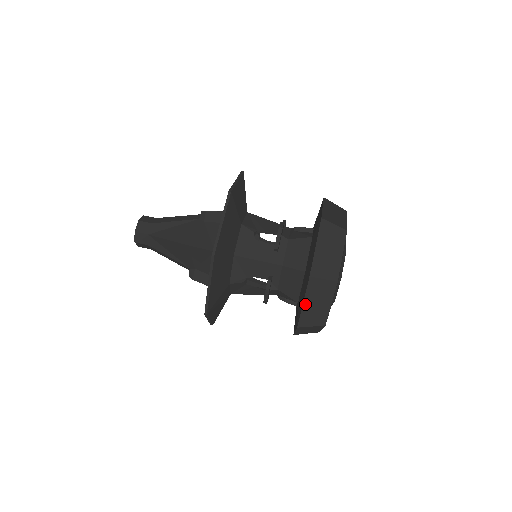
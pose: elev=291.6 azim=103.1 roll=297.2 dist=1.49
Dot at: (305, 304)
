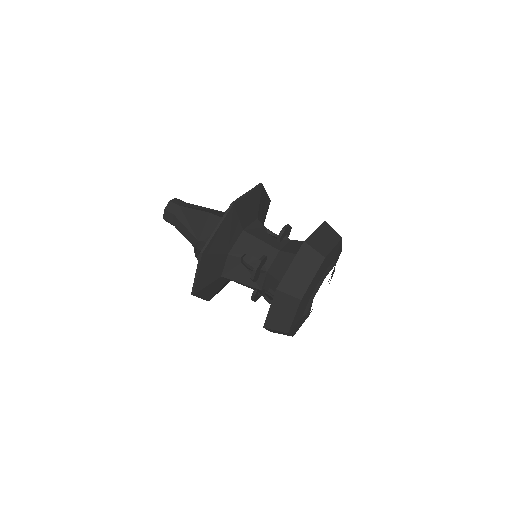
Dot at: (291, 267)
